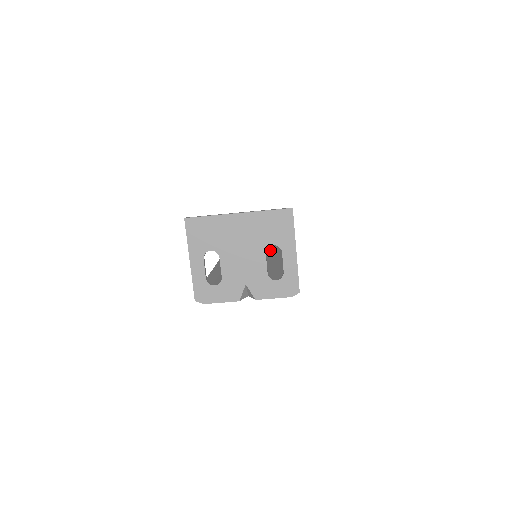
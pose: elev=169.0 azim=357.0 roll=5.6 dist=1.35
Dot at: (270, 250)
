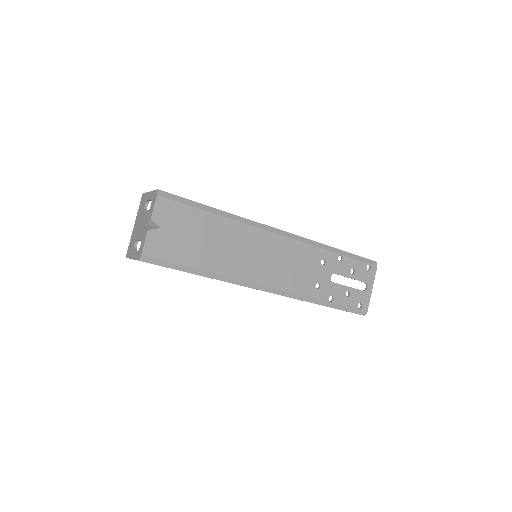
Dot at: (291, 255)
